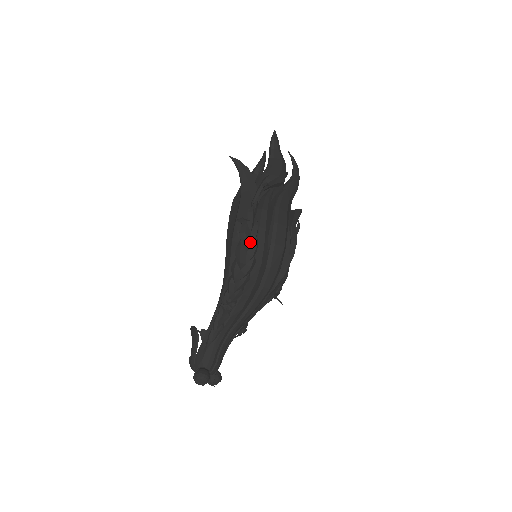
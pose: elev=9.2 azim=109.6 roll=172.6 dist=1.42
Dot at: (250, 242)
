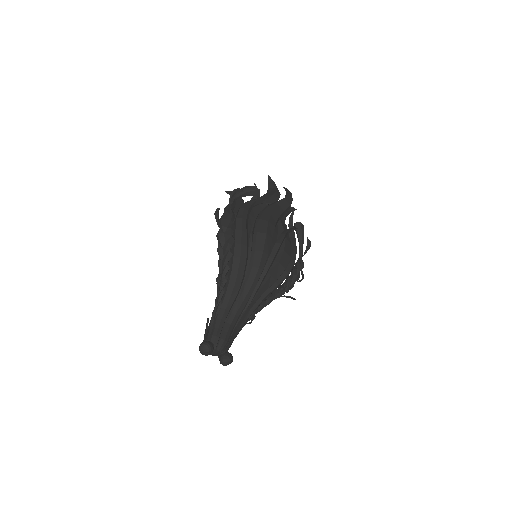
Dot at: (226, 225)
